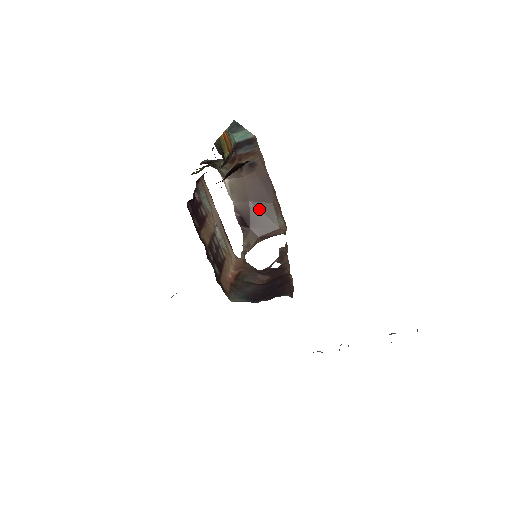
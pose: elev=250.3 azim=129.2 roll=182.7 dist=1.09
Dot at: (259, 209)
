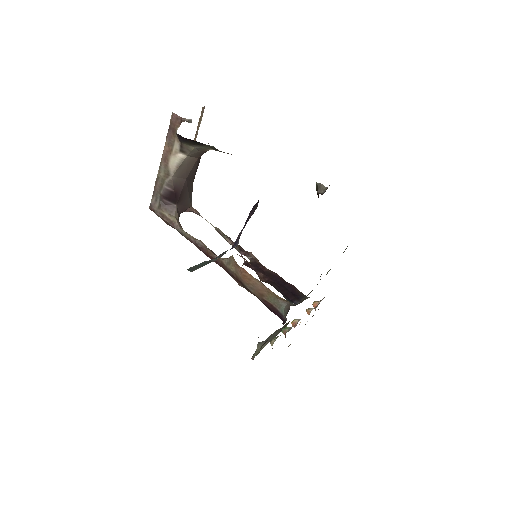
Dot at: (188, 187)
